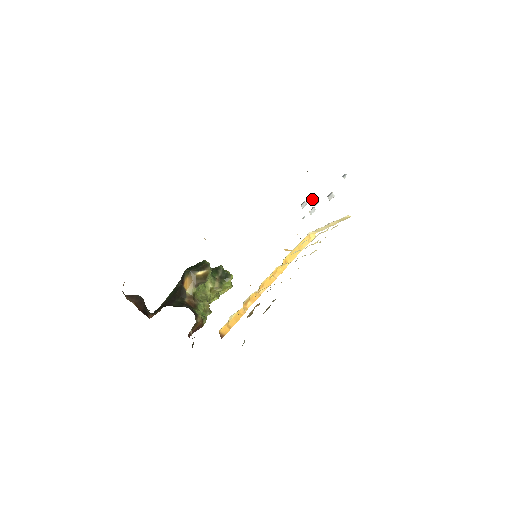
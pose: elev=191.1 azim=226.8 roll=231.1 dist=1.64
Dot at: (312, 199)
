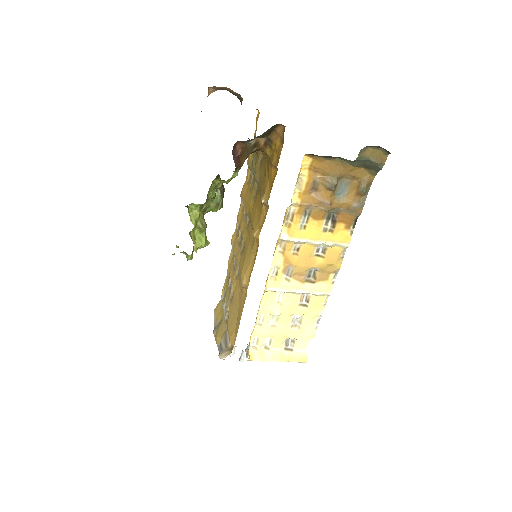
Dot at: occluded
